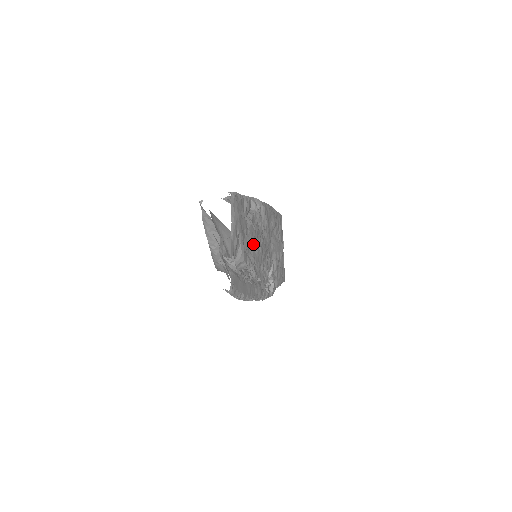
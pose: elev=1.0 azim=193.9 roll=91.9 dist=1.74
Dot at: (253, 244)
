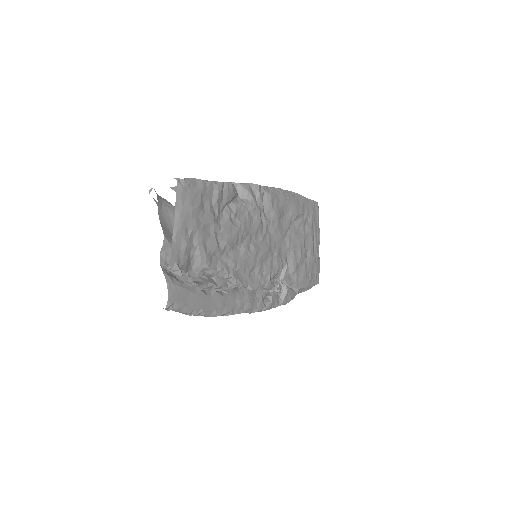
Dot at: (235, 244)
